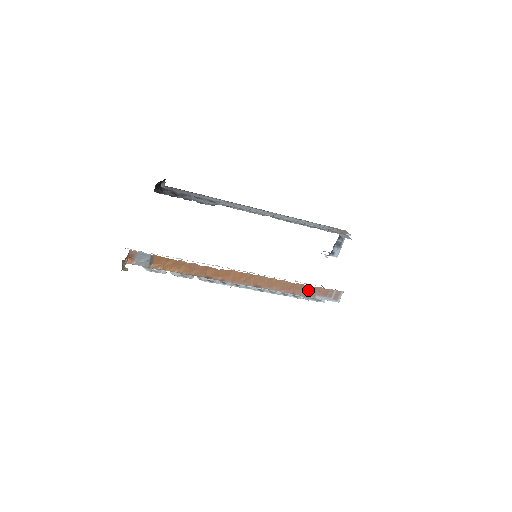
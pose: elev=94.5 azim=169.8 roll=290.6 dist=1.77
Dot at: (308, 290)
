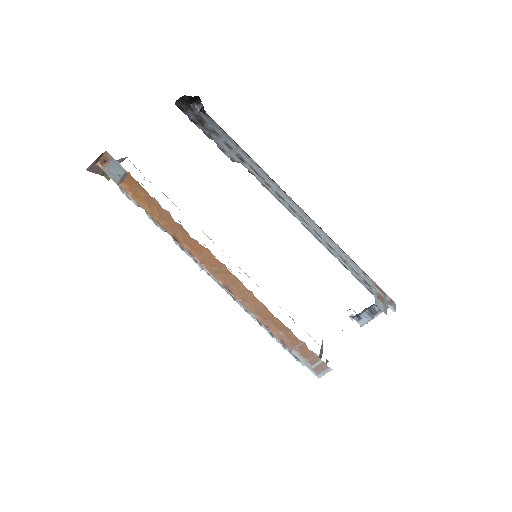
Dot at: (287, 336)
